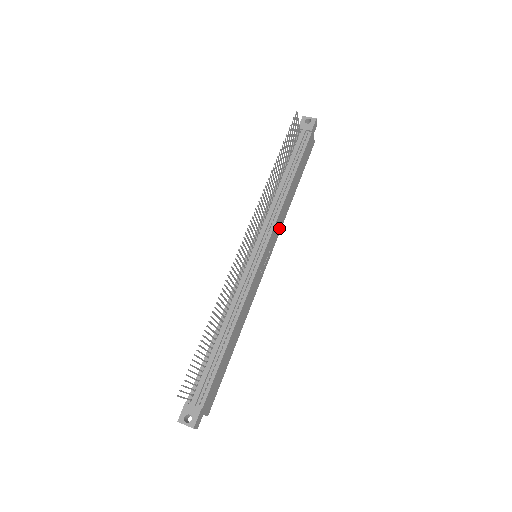
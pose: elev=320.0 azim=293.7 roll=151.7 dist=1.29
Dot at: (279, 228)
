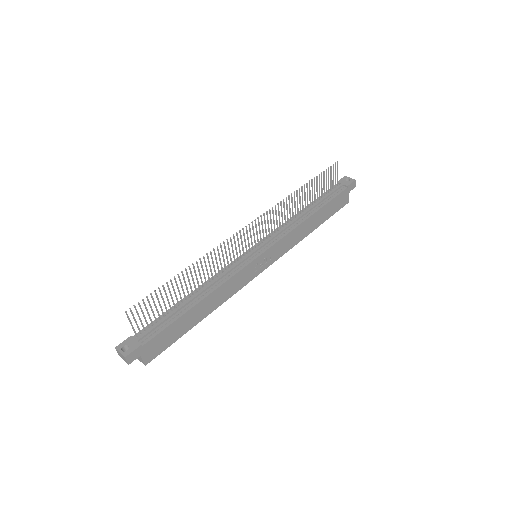
Dot at: (287, 247)
